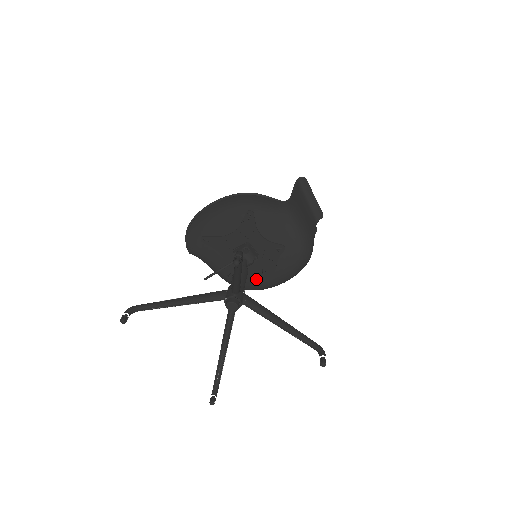
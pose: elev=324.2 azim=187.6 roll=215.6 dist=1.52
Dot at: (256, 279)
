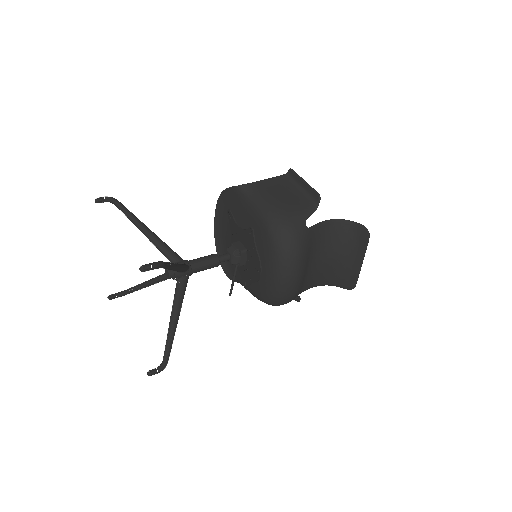
Dot at: (256, 278)
